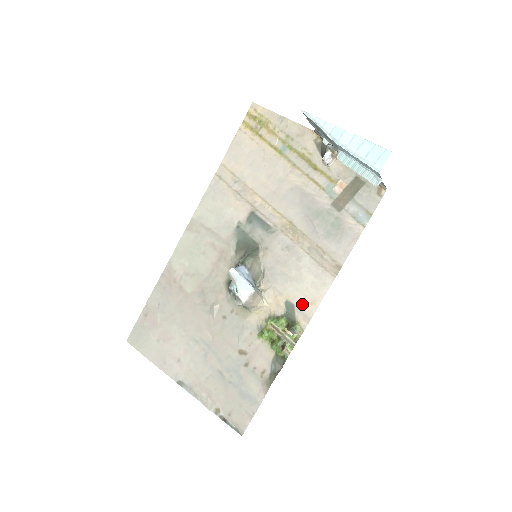
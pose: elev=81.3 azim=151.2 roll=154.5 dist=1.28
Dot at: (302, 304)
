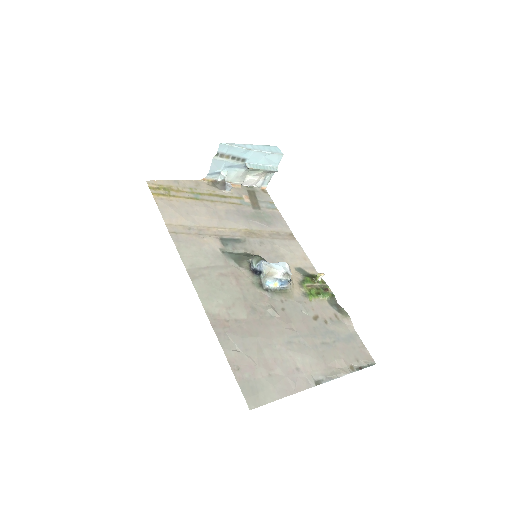
Dot at: (302, 264)
